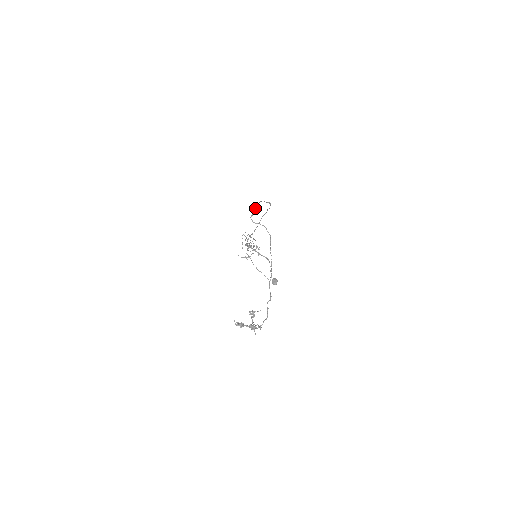
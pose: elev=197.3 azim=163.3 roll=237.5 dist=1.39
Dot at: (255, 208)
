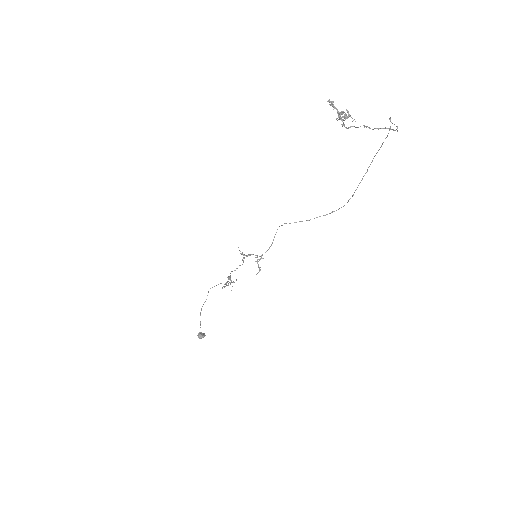
Dot at: (390, 129)
